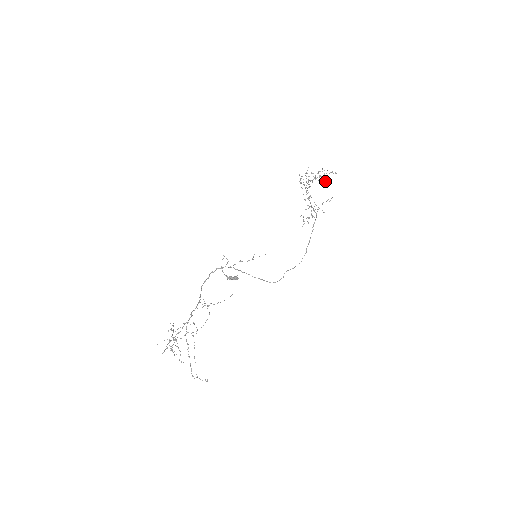
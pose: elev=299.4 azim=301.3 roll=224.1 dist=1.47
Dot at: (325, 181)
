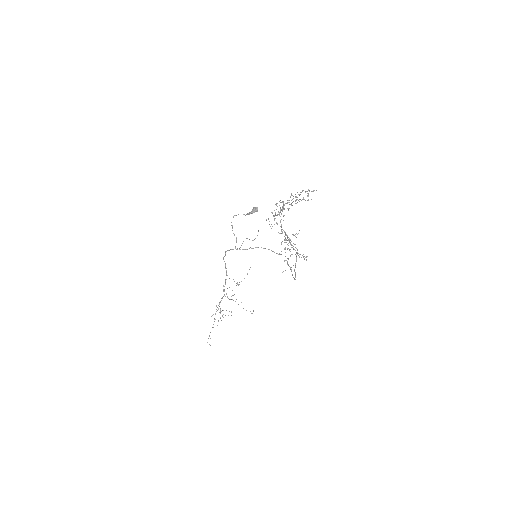
Dot at: (307, 191)
